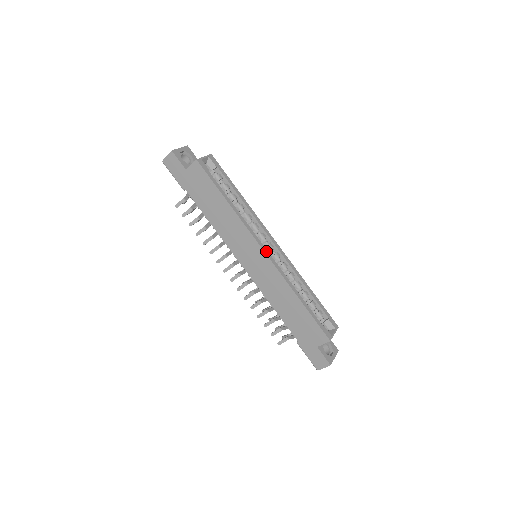
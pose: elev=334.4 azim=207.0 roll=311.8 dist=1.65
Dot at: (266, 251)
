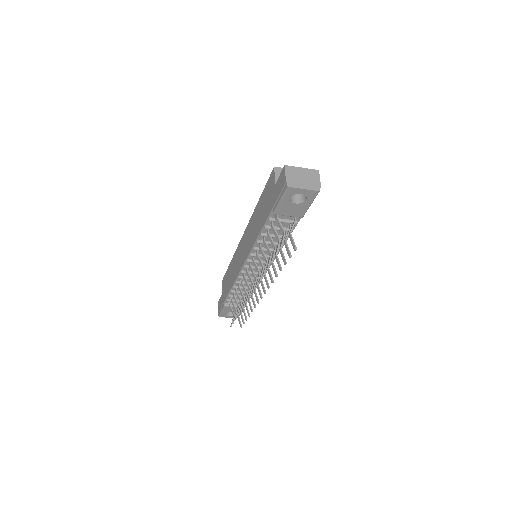
Dot at: occluded
